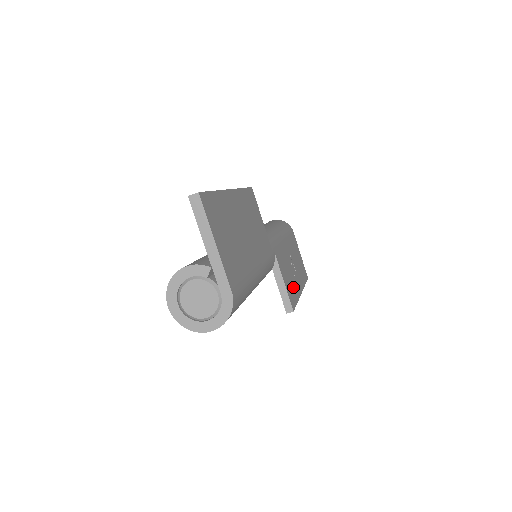
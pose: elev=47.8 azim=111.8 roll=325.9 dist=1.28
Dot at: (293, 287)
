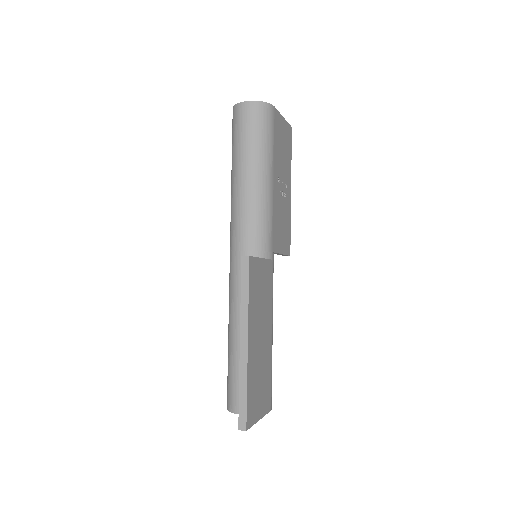
Dot at: (286, 222)
